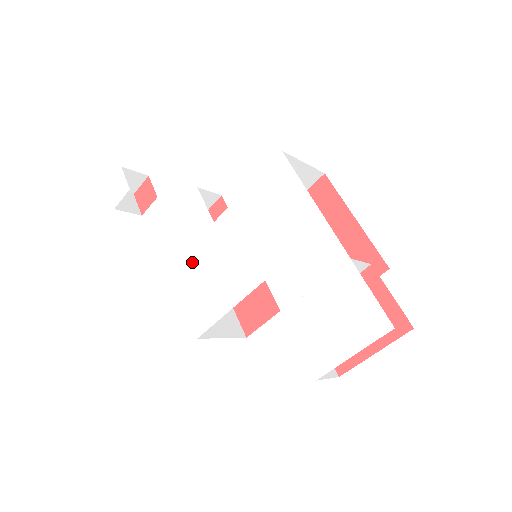
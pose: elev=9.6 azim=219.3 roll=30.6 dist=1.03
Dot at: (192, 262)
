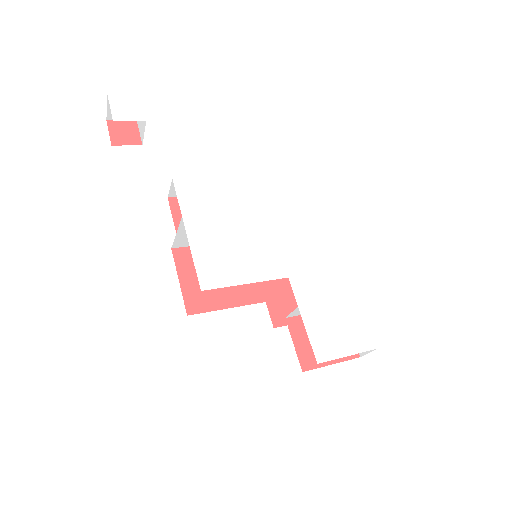
Dot at: (214, 227)
